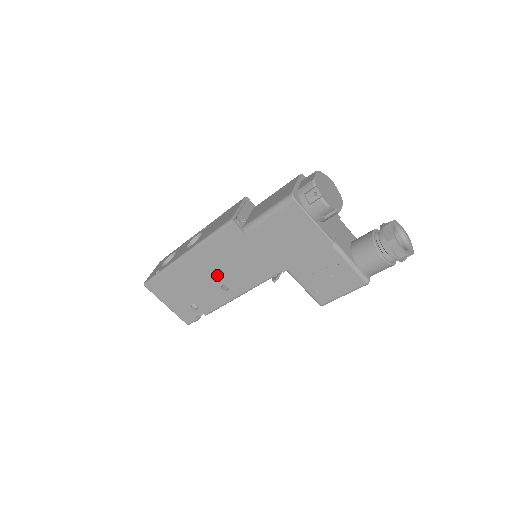
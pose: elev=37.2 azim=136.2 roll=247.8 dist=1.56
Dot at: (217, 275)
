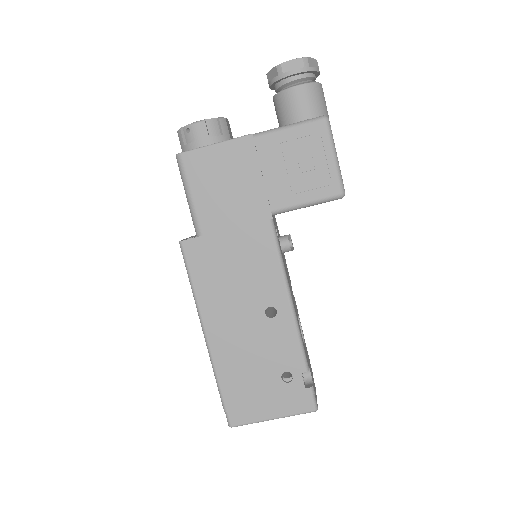
Dot at: (247, 310)
